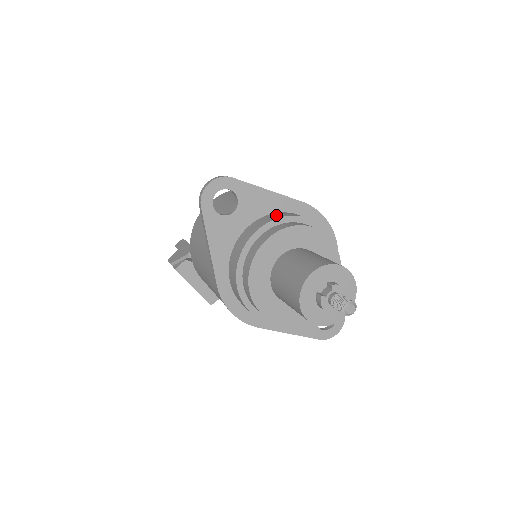
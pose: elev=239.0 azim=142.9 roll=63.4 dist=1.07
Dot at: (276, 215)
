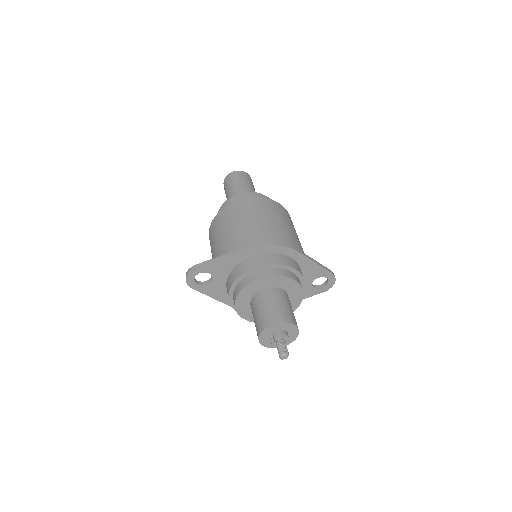
Dot at: (237, 272)
